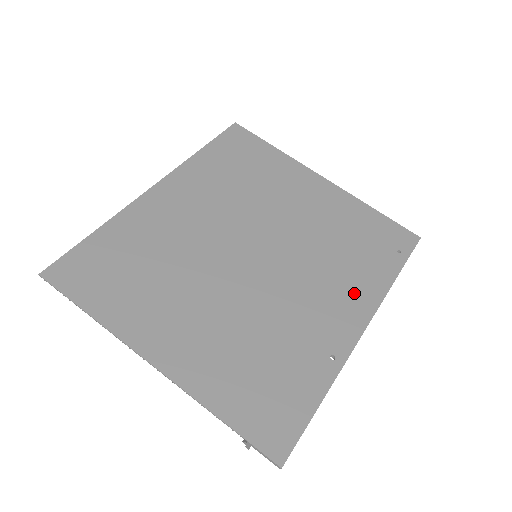
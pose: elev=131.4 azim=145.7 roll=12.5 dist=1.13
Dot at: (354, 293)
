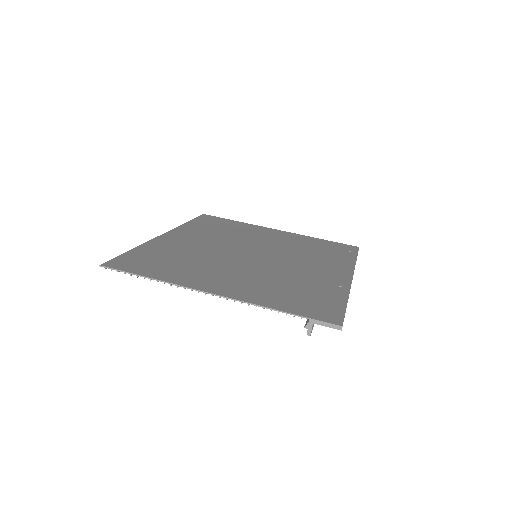
Dot at: (334, 265)
